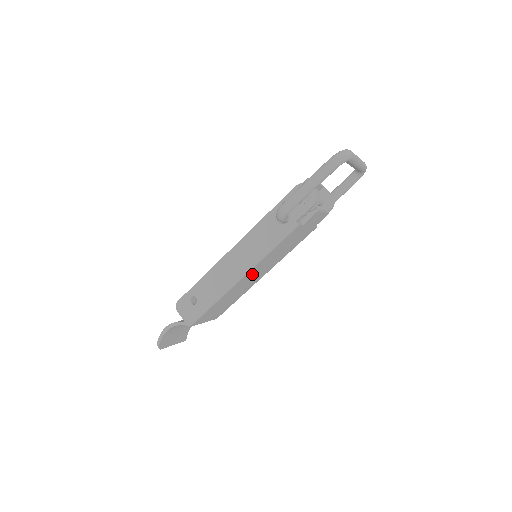
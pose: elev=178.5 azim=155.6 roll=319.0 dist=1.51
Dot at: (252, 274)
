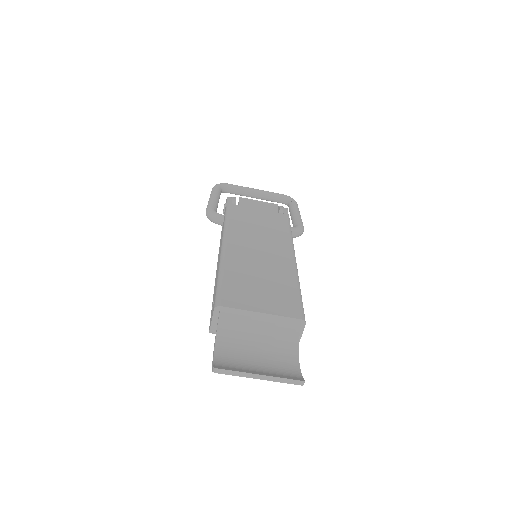
Dot at: (245, 246)
